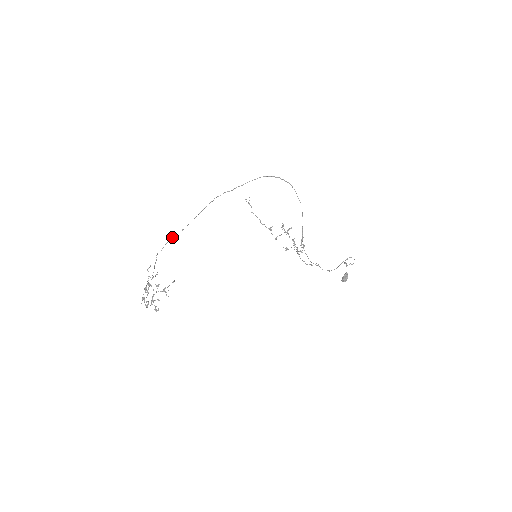
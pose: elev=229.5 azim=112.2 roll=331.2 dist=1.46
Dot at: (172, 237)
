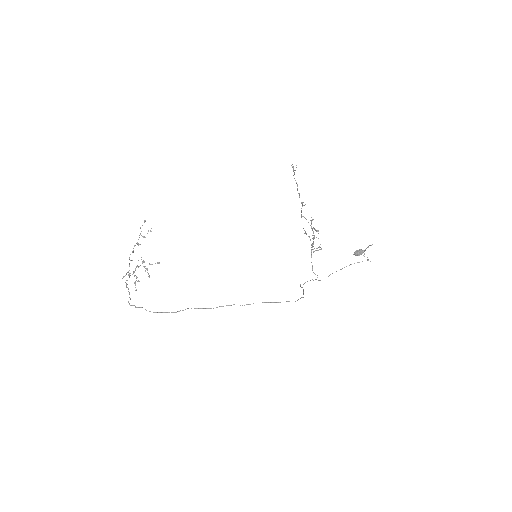
Dot at: occluded
